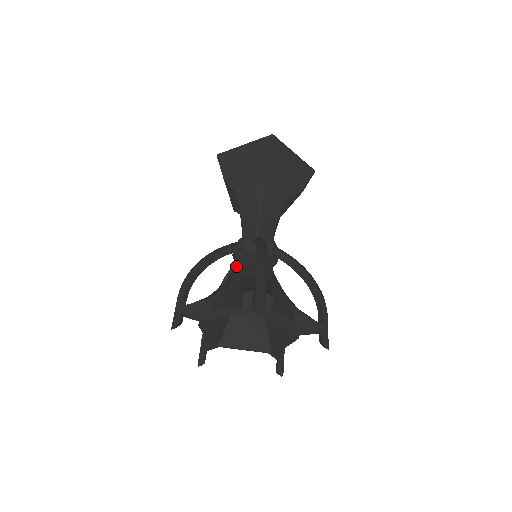
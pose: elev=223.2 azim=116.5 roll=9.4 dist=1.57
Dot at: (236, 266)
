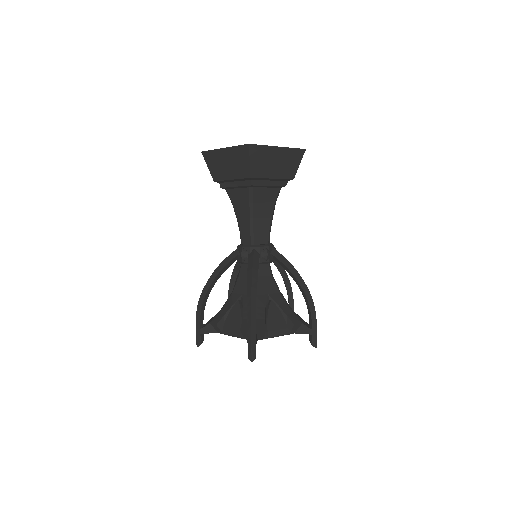
Dot at: (239, 275)
